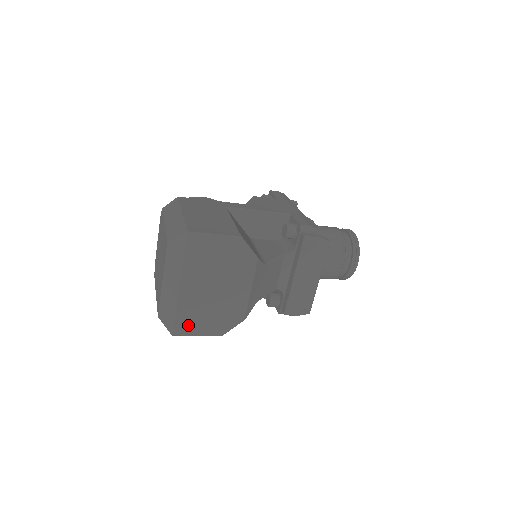
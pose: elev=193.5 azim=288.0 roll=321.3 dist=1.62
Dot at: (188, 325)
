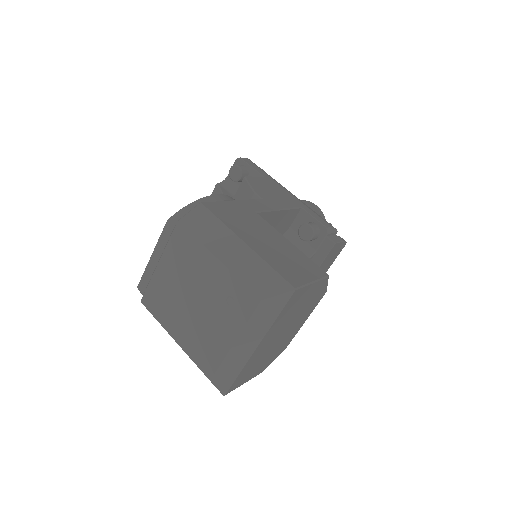
Dot at: (242, 379)
